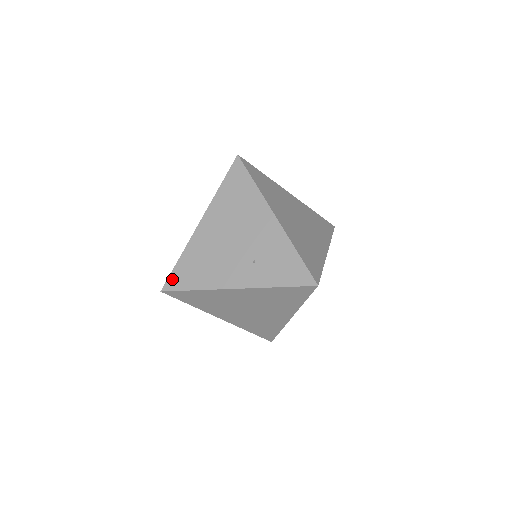
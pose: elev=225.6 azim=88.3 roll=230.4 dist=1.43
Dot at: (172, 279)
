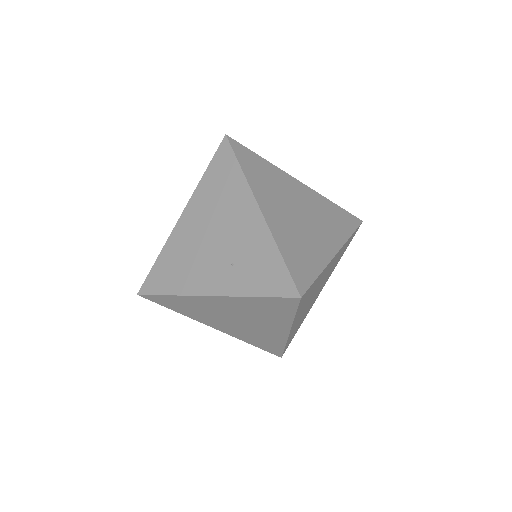
Dot at: (149, 281)
